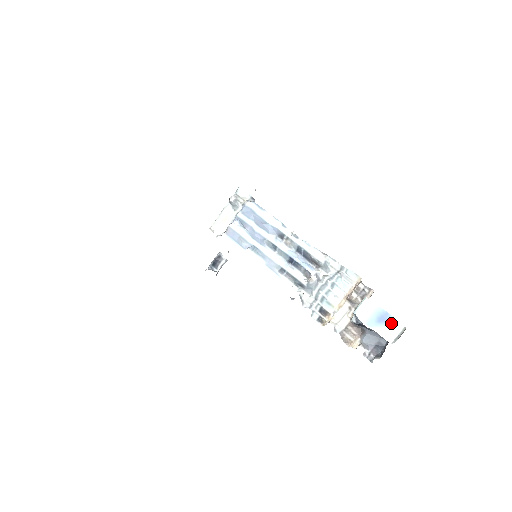
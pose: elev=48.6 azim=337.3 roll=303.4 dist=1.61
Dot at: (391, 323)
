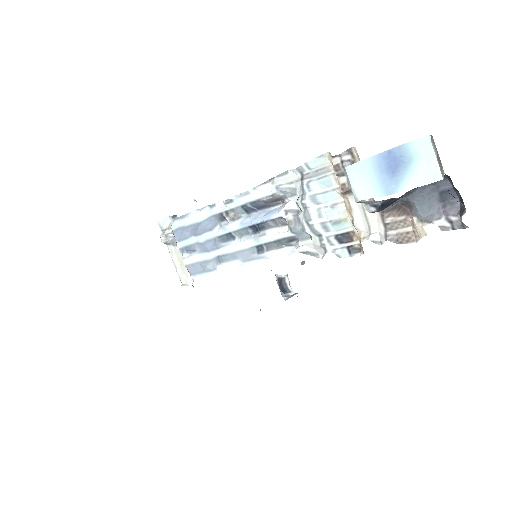
Dot at: (409, 156)
